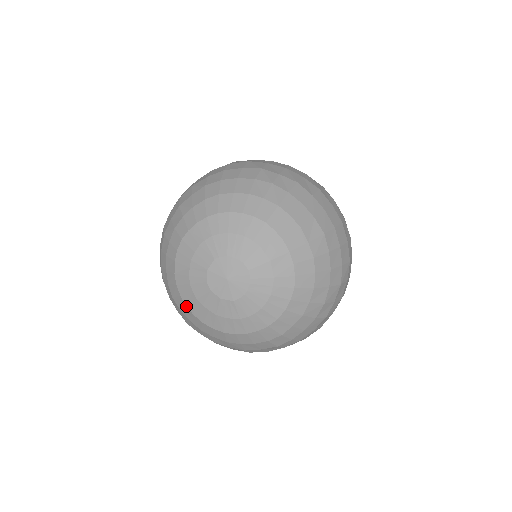
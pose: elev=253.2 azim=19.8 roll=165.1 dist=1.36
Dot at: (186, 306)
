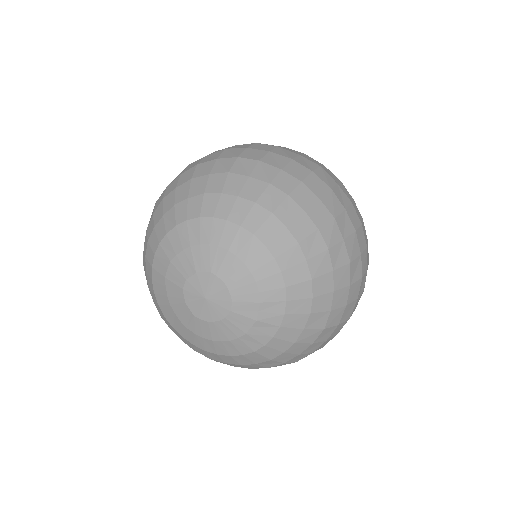
Dot at: (152, 267)
